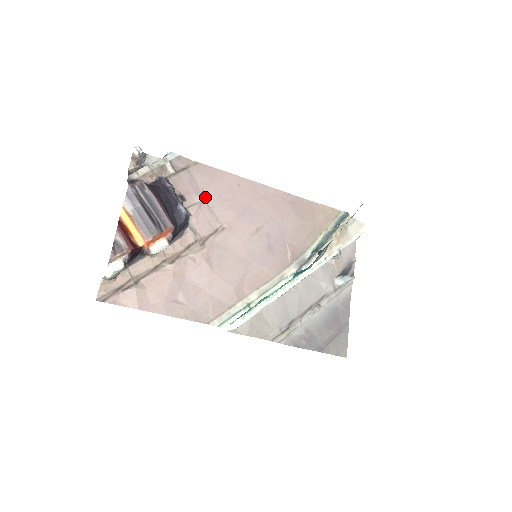
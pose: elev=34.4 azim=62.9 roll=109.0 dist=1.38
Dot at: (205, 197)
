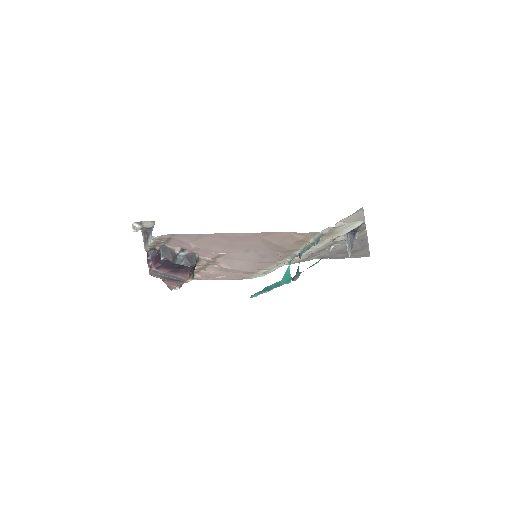
Dot at: (196, 246)
